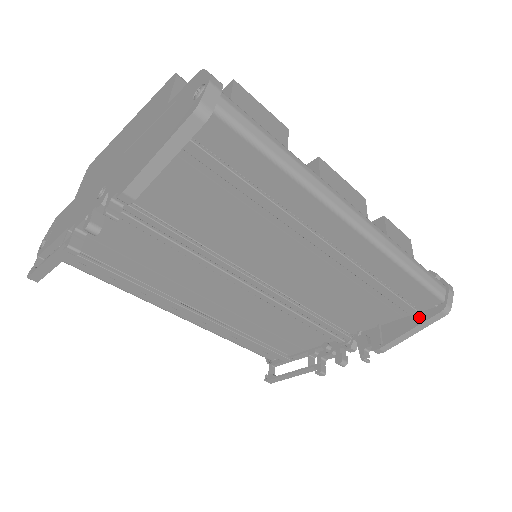
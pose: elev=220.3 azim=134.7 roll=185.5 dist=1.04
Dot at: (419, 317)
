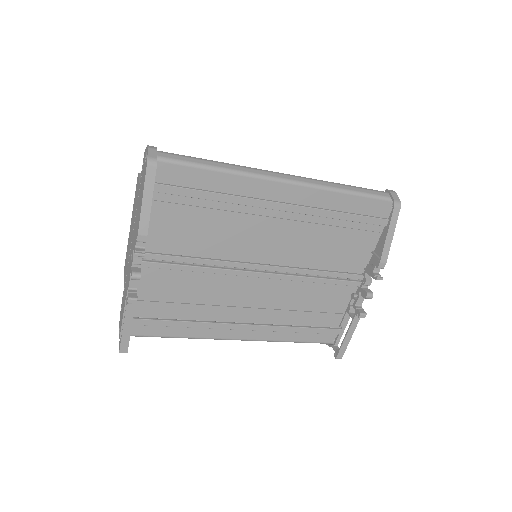
Dot at: occluded
